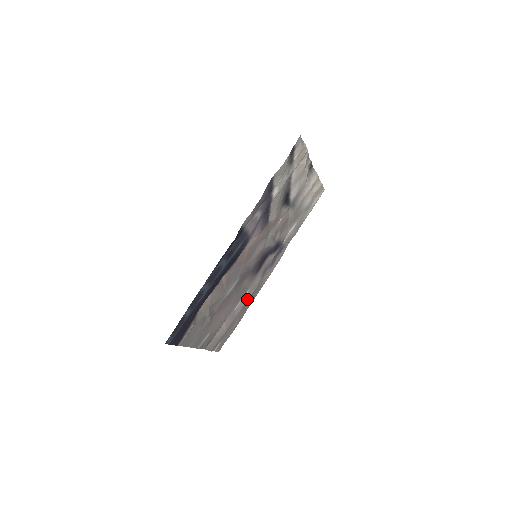
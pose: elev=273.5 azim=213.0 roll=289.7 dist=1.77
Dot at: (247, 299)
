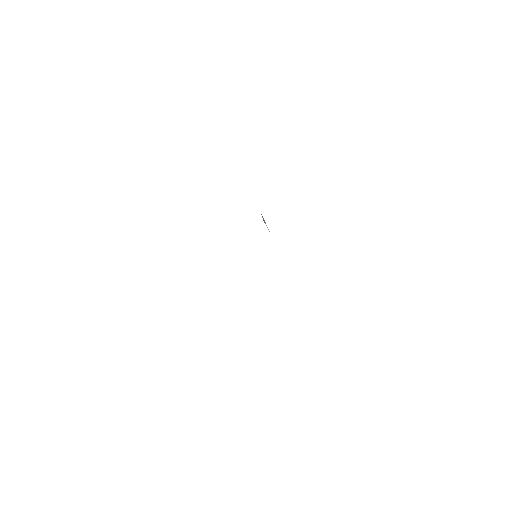
Dot at: occluded
